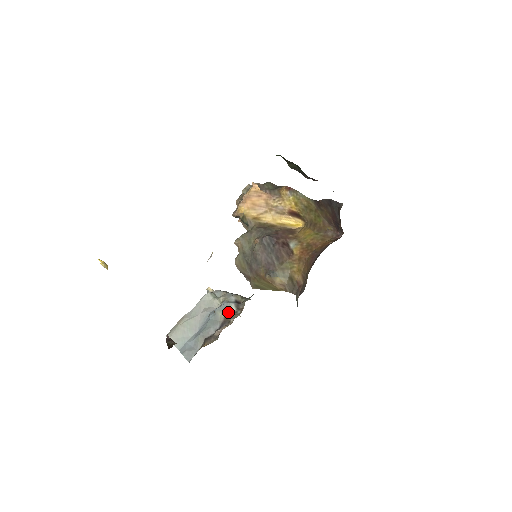
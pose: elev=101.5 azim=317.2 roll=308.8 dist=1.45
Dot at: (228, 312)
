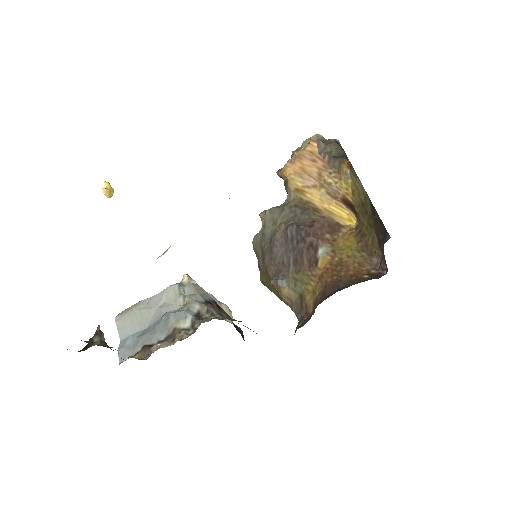
Dot at: (180, 325)
